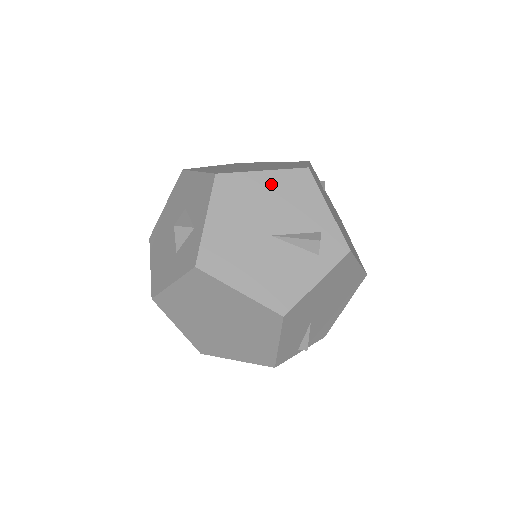
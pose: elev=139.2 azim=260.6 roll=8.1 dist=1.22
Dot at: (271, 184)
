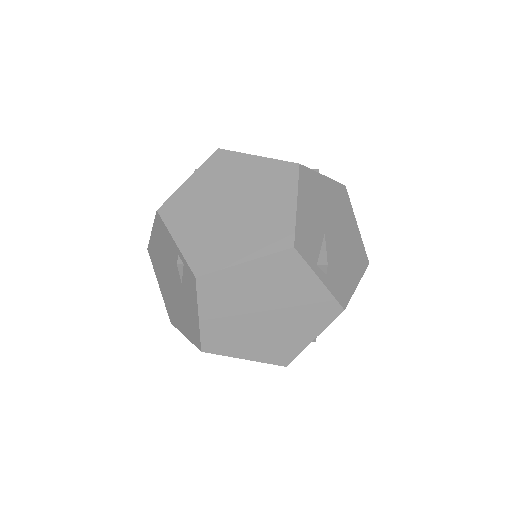
Dot at: occluded
